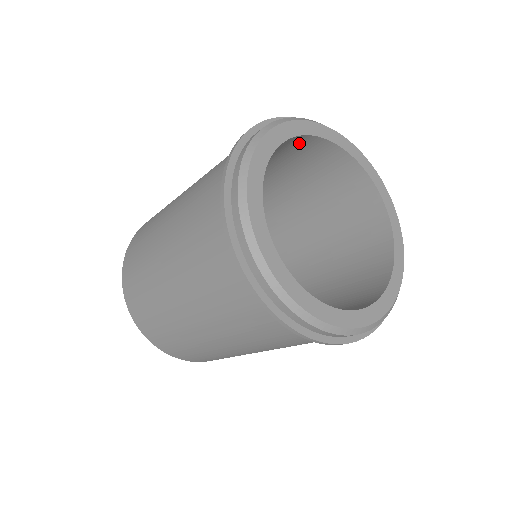
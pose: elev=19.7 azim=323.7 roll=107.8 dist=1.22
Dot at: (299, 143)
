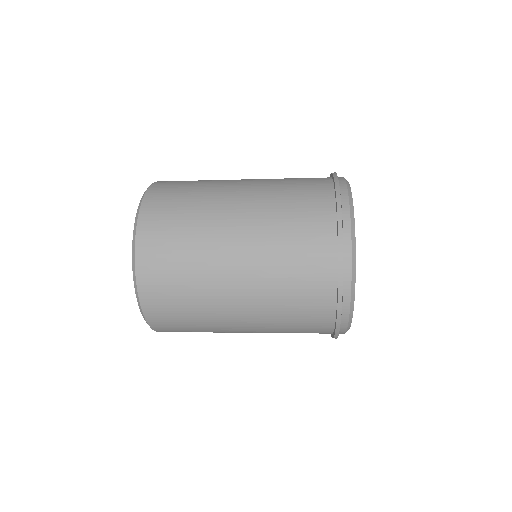
Dot at: occluded
